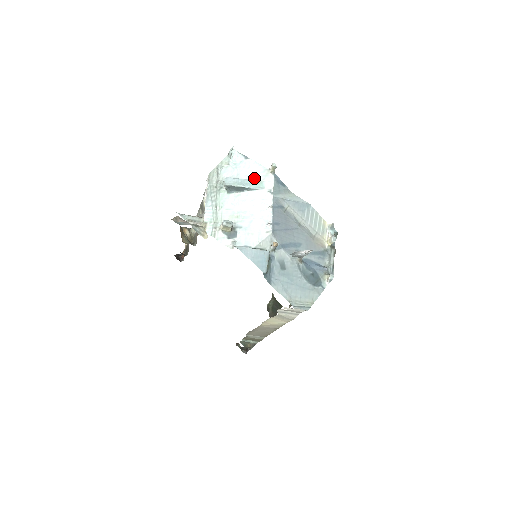
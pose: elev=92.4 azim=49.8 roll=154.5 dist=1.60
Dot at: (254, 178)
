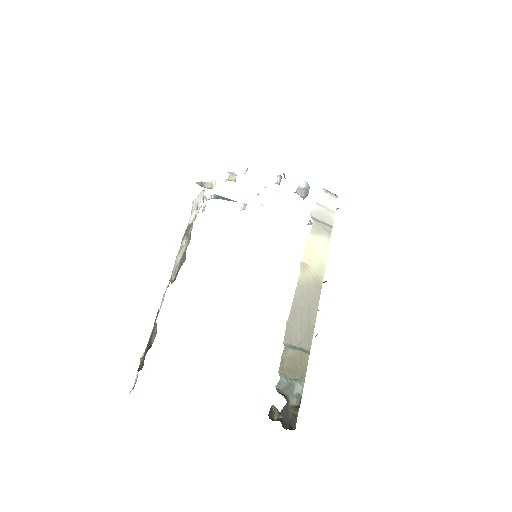
Dot at: occluded
